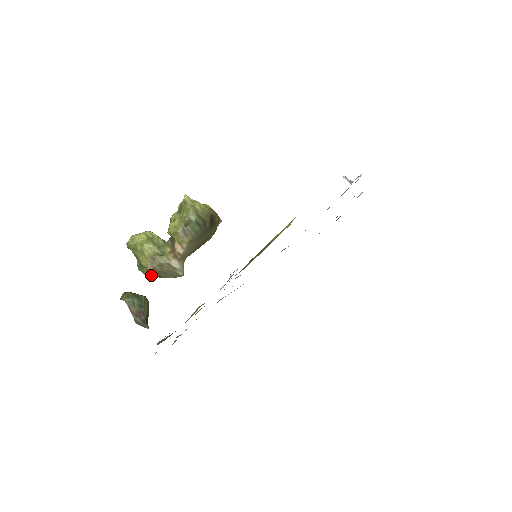
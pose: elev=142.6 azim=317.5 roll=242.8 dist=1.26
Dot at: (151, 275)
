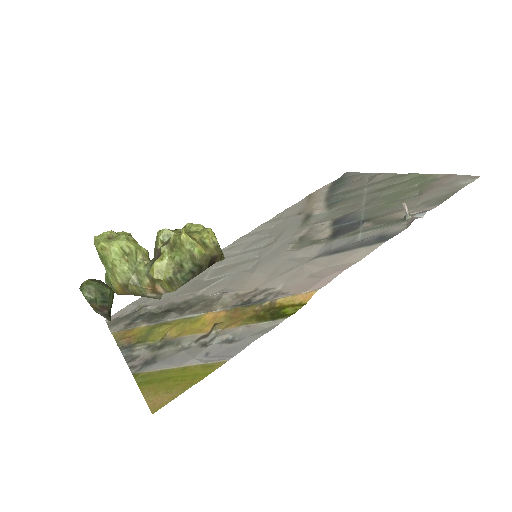
Dot at: (121, 293)
